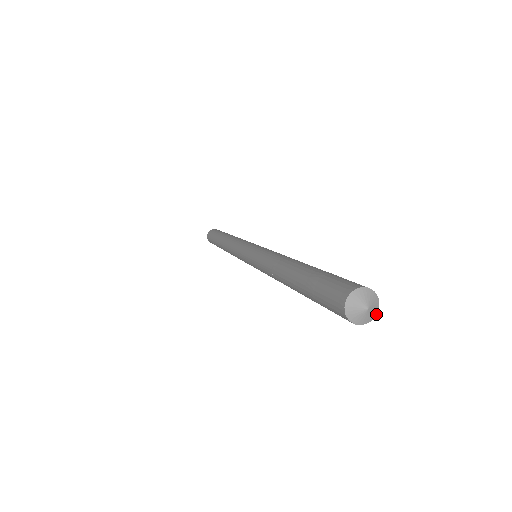
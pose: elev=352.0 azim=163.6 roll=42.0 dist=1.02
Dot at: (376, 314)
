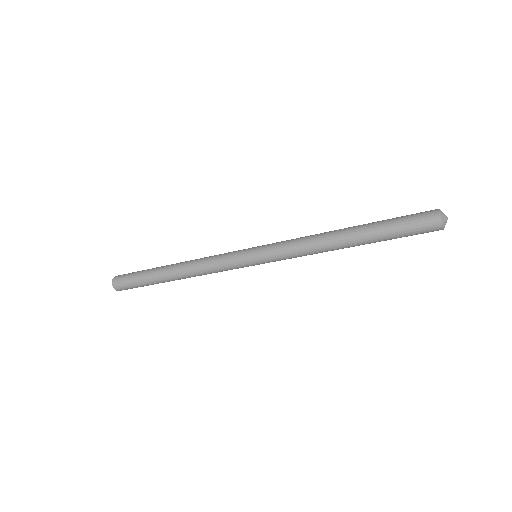
Dot at: occluded
